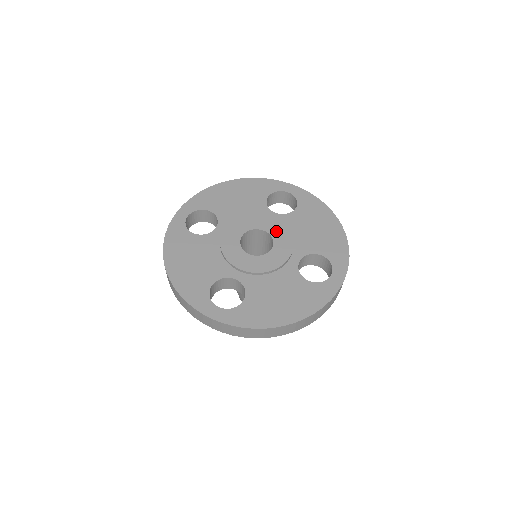
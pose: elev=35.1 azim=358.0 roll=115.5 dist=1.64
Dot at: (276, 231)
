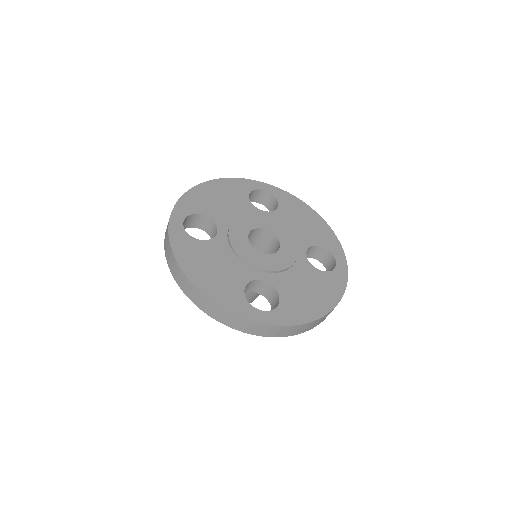
Dot at: (275, 228)
